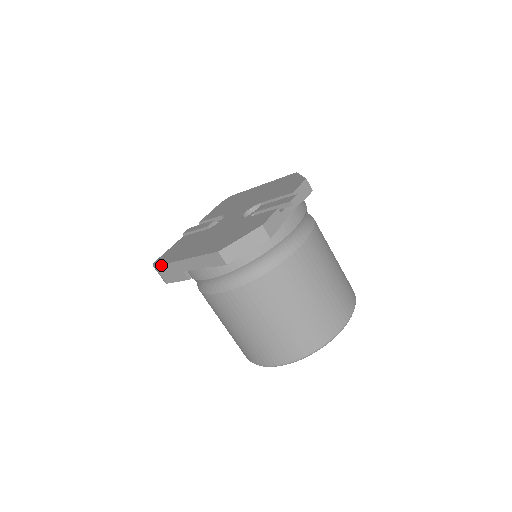
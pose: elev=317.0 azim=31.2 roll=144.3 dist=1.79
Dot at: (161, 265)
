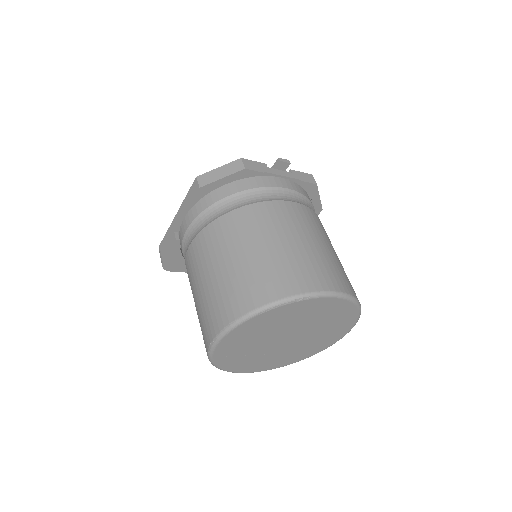
Dot at: (163, 239)
